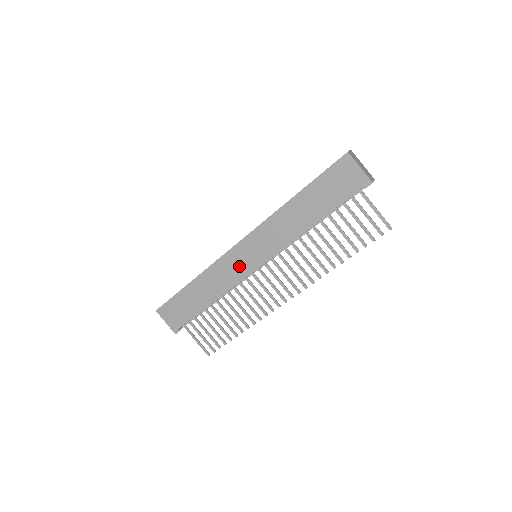
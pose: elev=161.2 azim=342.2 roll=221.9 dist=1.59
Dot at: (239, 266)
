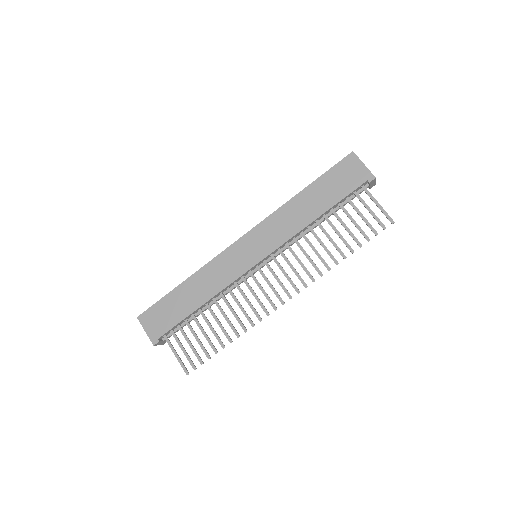
Dot at: (238, 263)
